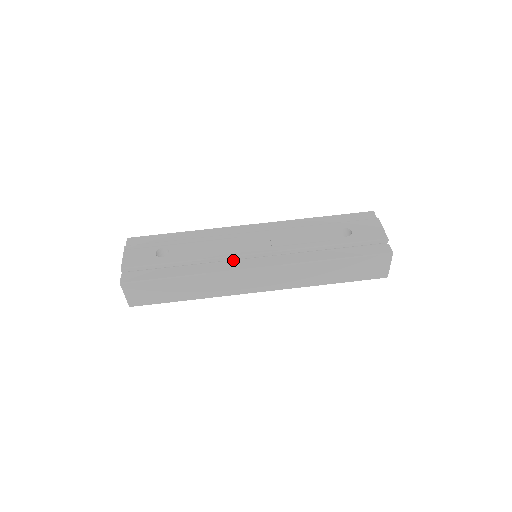
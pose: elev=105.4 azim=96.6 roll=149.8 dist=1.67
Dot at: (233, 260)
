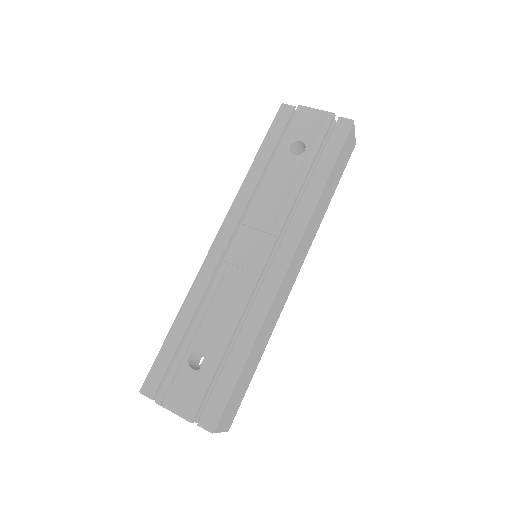
Dot at: (256, 285)
